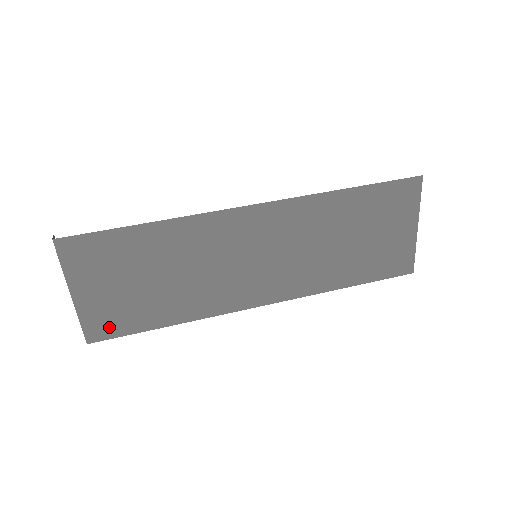
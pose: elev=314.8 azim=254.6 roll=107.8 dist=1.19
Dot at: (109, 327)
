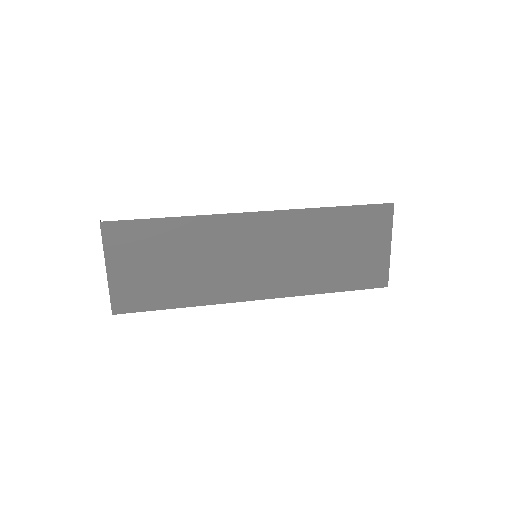
Dot at: (132, 302)
